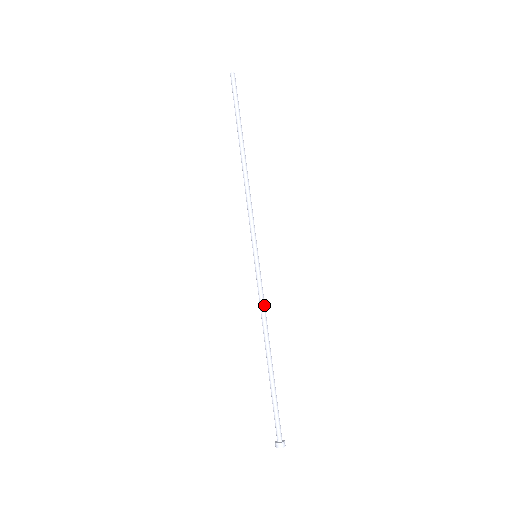
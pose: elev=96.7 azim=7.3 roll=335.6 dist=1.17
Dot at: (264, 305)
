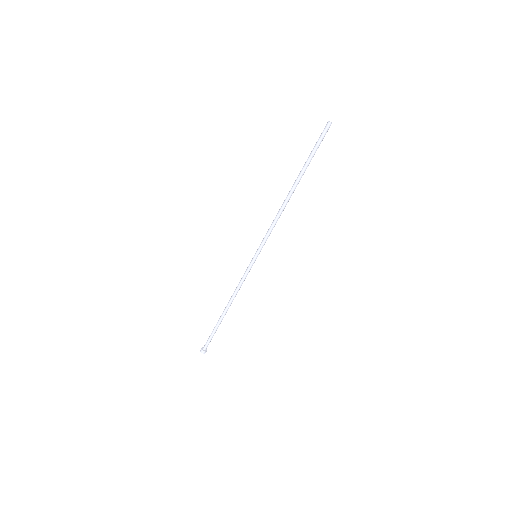
Dot at: (241, 285)
